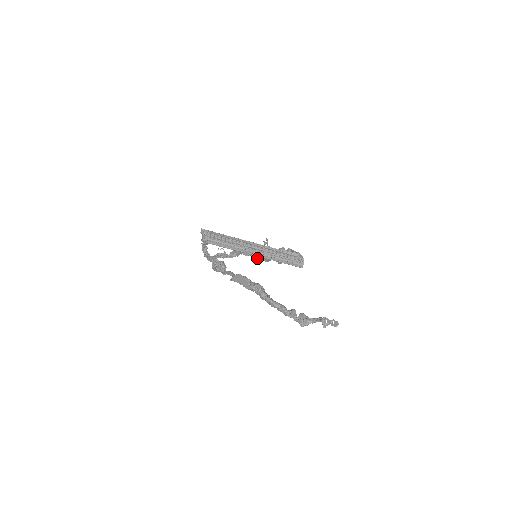
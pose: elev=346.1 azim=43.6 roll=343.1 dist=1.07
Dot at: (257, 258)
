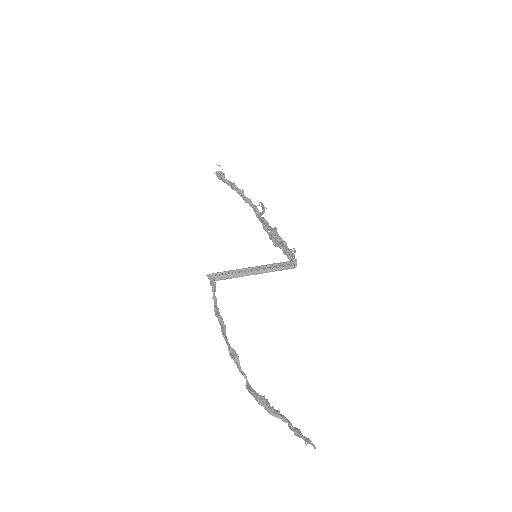
Dot at: (256, 216)
